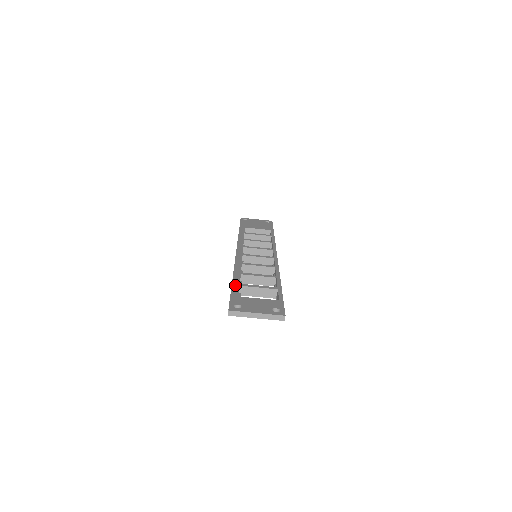
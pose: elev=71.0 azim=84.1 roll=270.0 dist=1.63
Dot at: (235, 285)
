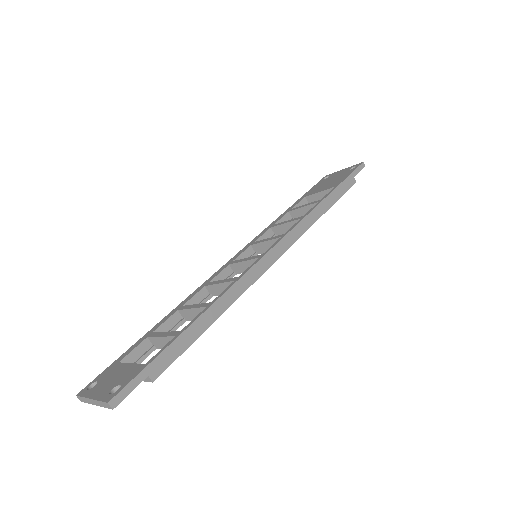
Dot at: (143, 337)
